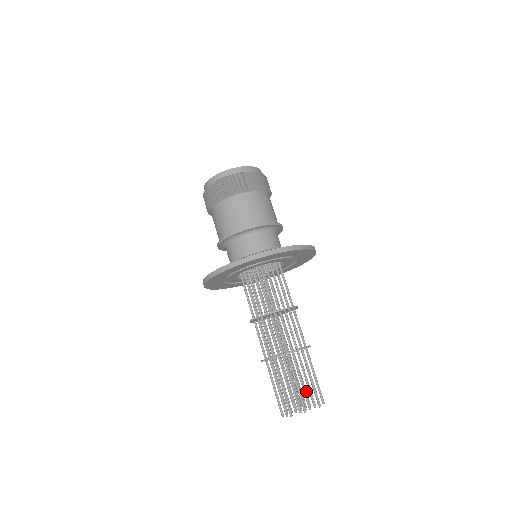
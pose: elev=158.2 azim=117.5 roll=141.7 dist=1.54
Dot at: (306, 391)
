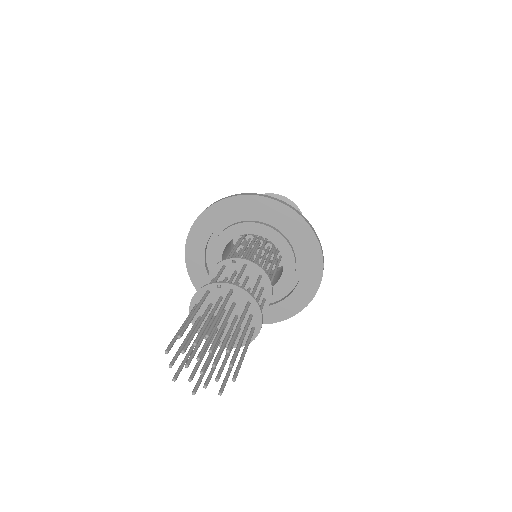
Dot at: (221, 349)
